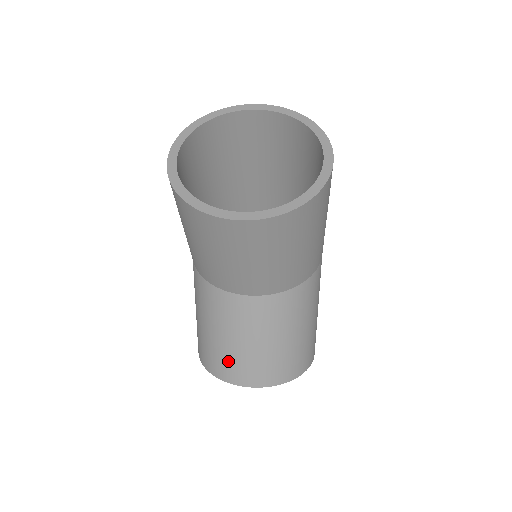
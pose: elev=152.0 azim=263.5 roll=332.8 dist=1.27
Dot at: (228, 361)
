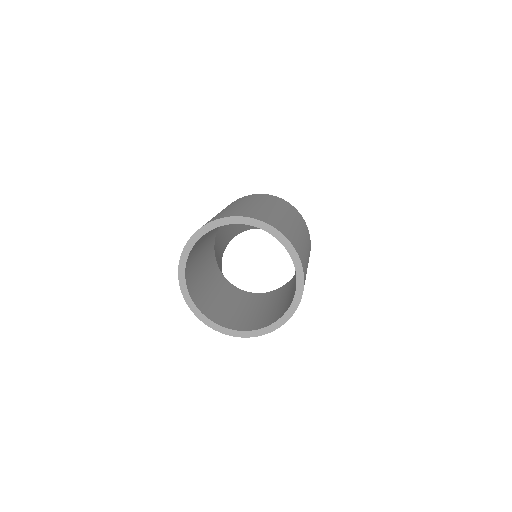
Dot at: occluded
